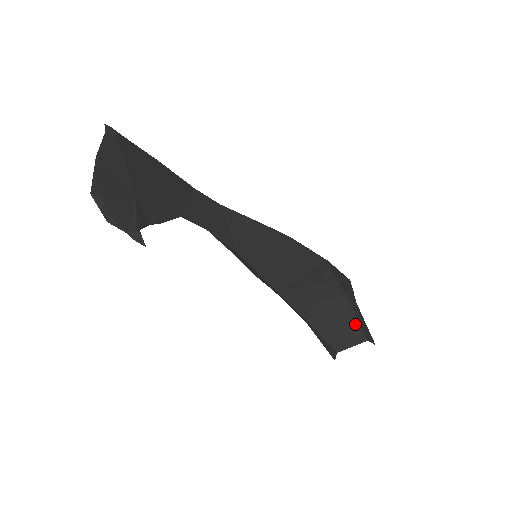
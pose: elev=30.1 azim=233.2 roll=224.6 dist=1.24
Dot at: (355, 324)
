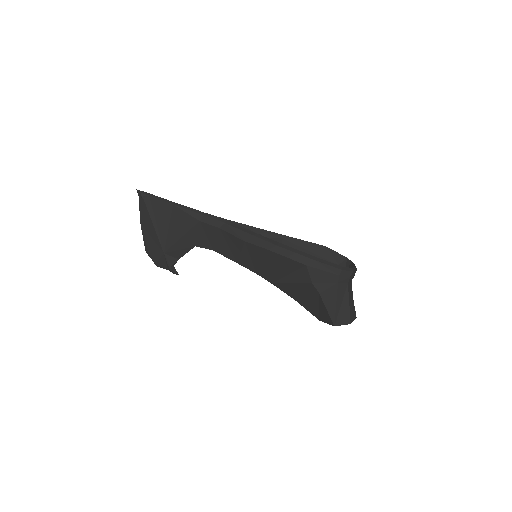
Dot at: (327, 314)
